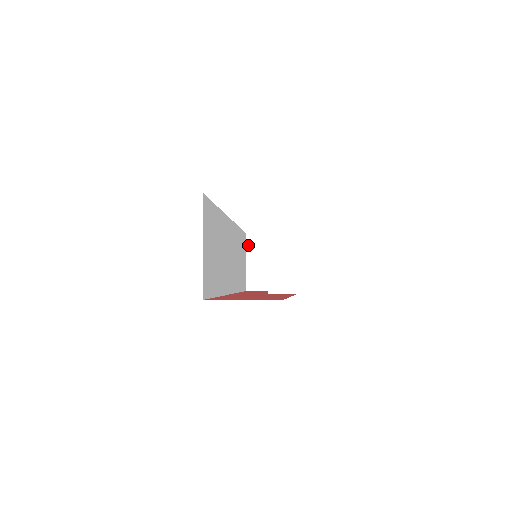
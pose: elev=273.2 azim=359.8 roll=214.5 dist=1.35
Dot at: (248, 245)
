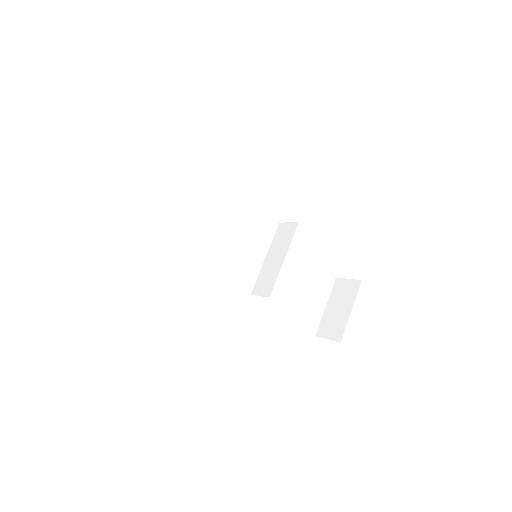
Dot at: (333, 289)
